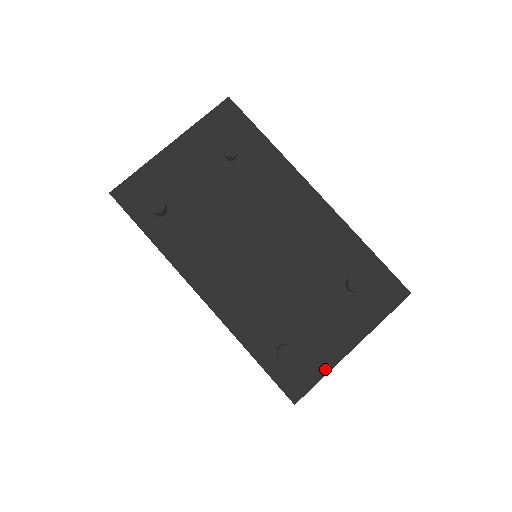
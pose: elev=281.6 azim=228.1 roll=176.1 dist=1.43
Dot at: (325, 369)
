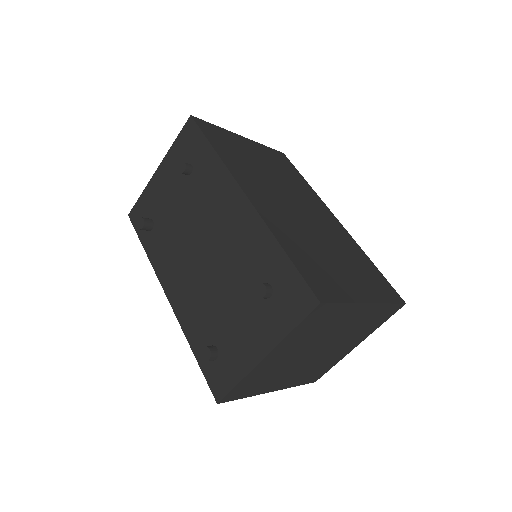
Dot at: (240, 375)
